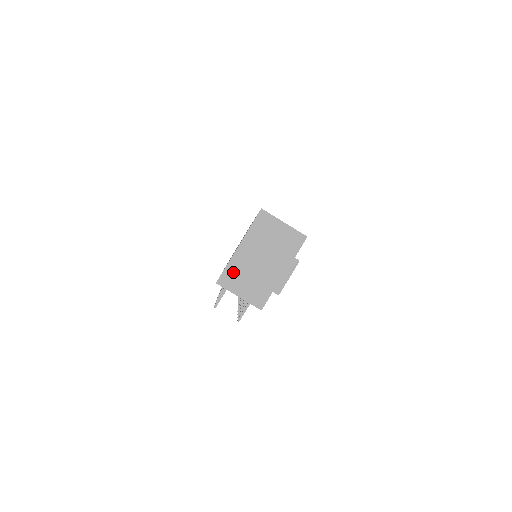
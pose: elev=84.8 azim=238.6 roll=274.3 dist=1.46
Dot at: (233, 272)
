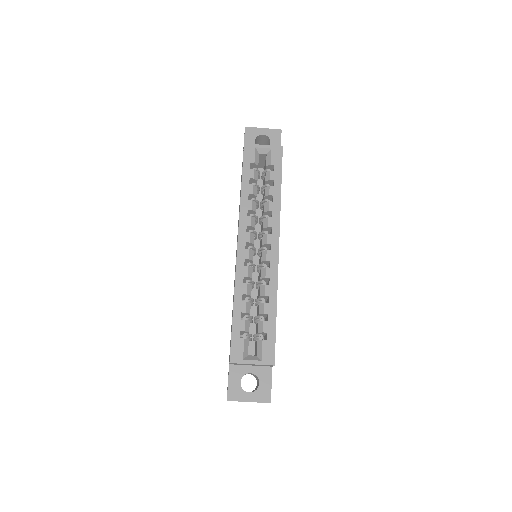
Dot at: occluded
